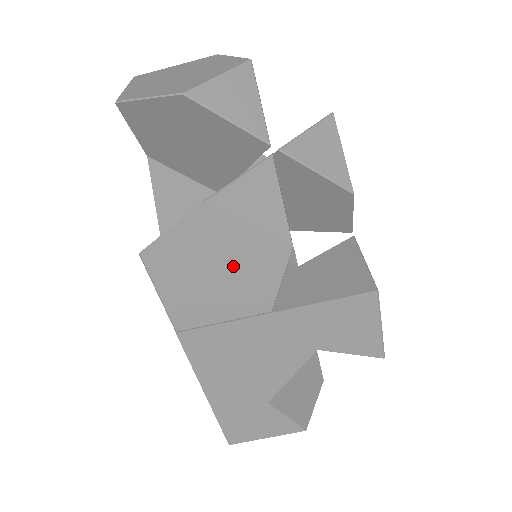
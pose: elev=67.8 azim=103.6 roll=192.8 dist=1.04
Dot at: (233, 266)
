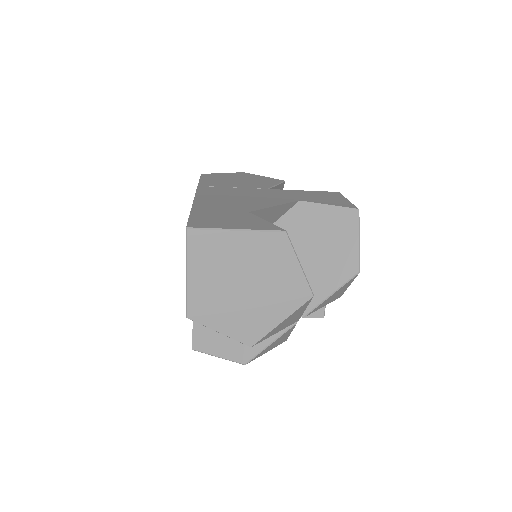
Dot at: occluded
